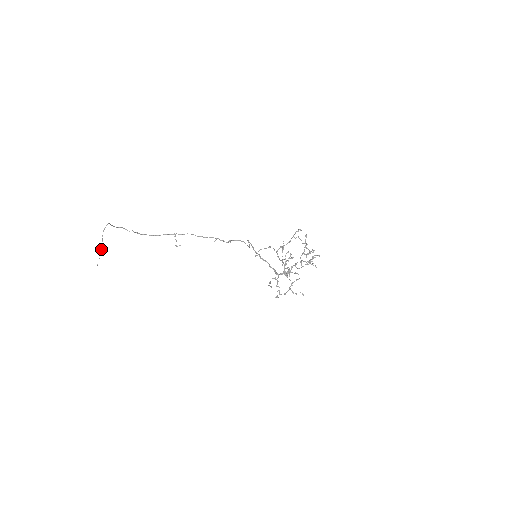
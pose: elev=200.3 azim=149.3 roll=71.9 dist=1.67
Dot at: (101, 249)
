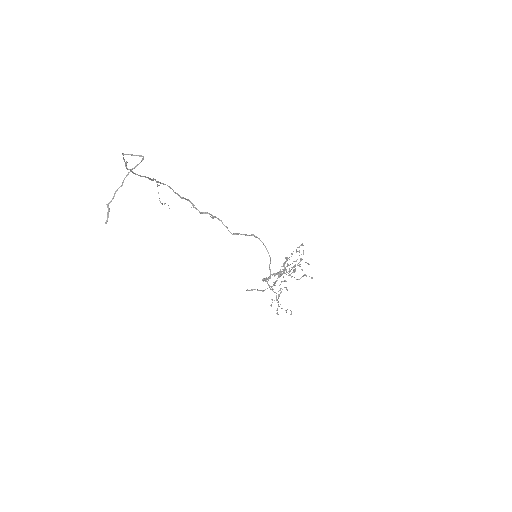
Dot at: occluded
